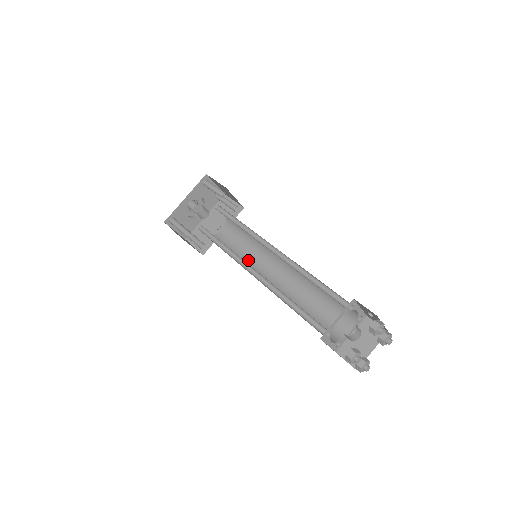
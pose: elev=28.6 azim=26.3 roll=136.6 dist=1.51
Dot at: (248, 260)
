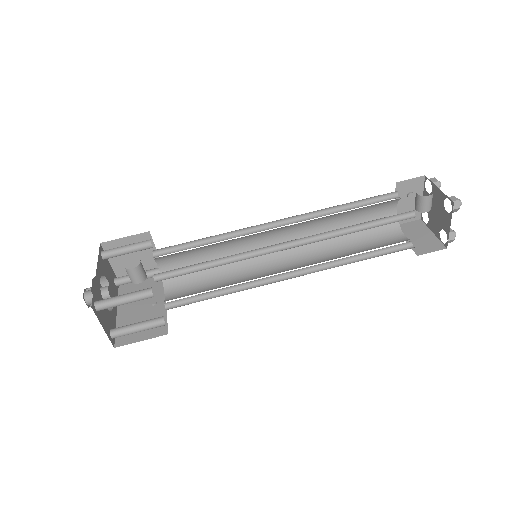
Dot at: (241, 281)
